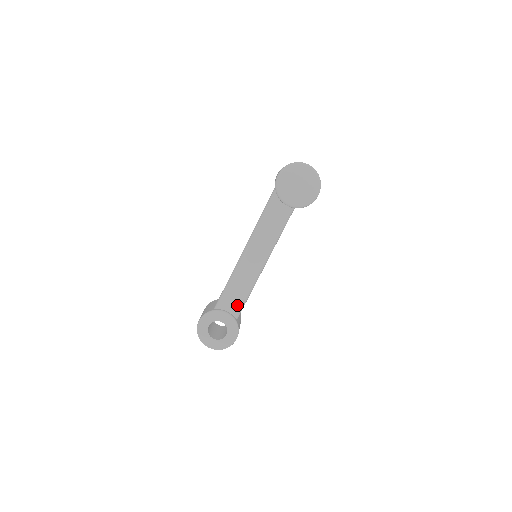
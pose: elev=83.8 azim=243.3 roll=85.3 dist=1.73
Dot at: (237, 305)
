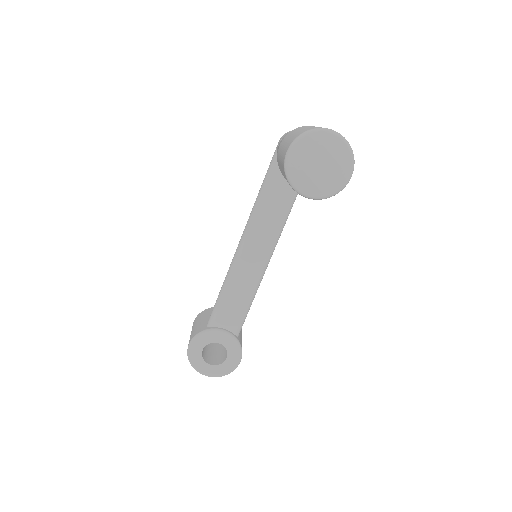
Dot at: (236, 319)
